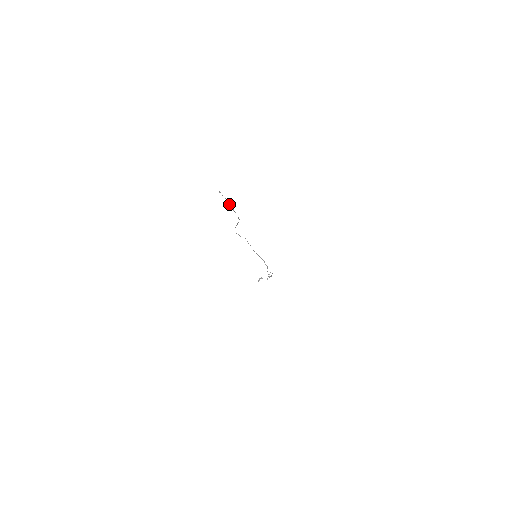
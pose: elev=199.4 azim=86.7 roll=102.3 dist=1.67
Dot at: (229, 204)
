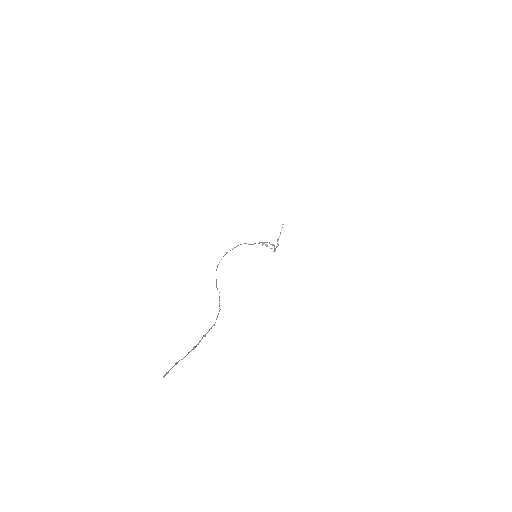
Dot at: (192, 349)
